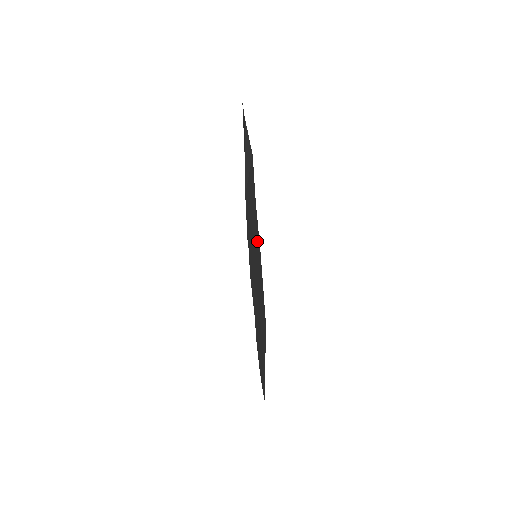
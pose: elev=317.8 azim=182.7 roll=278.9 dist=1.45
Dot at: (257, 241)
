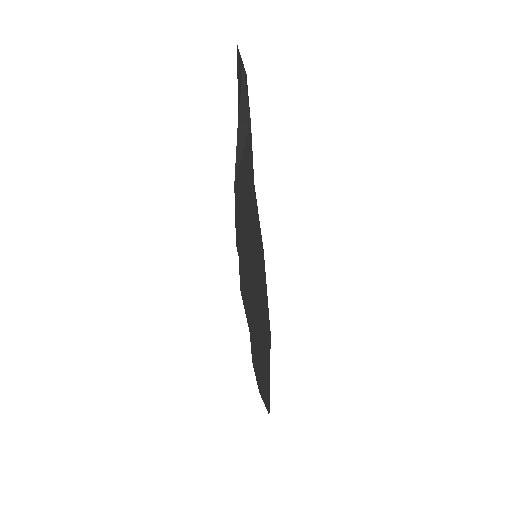
Dot at: (257, 237)
